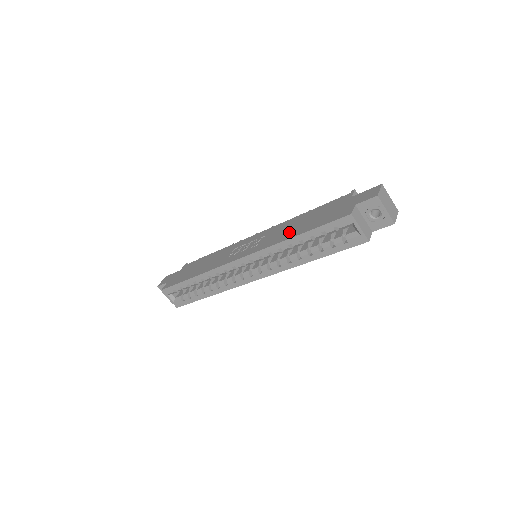
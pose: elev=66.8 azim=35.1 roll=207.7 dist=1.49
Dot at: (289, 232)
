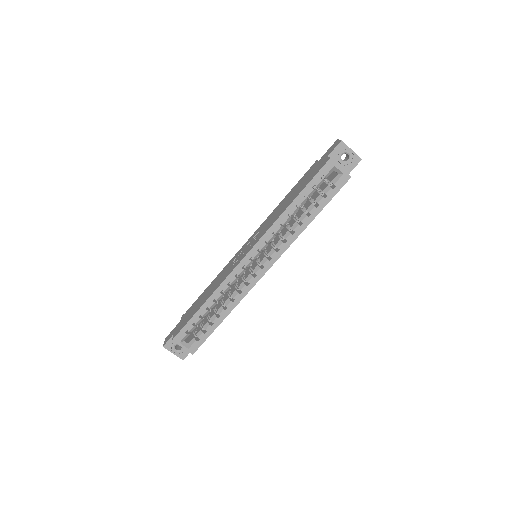
Dot at: (282, 209)
